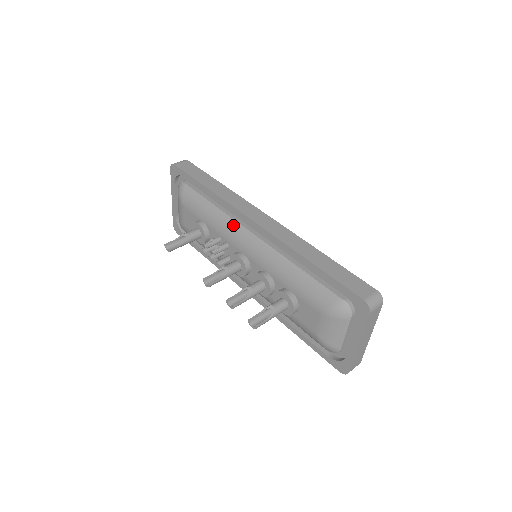
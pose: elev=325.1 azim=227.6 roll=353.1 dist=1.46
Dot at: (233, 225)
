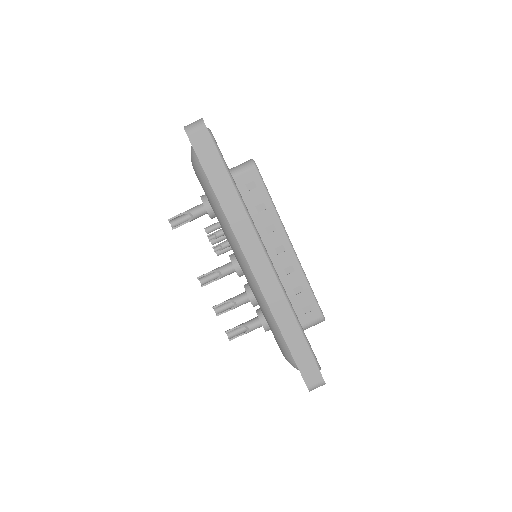
Dot at: (236, 245)
